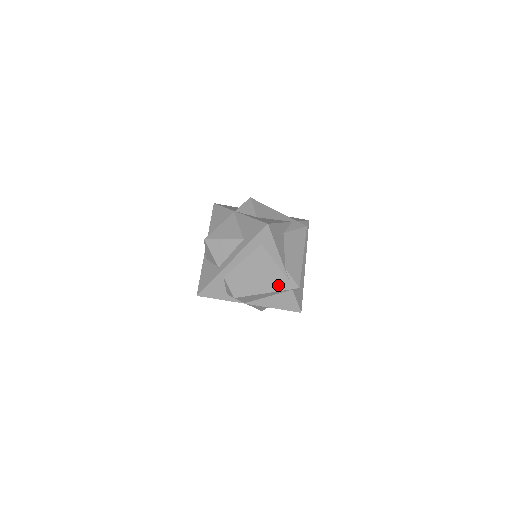
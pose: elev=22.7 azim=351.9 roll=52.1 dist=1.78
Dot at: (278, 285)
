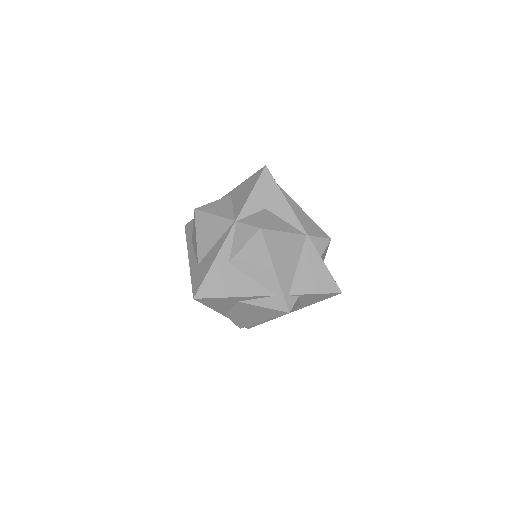
Dot at: occluded
